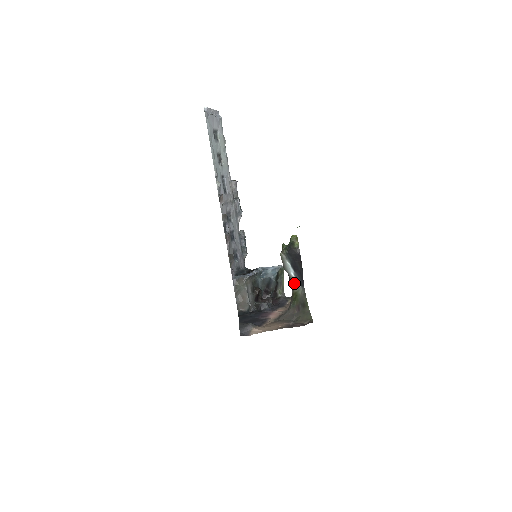
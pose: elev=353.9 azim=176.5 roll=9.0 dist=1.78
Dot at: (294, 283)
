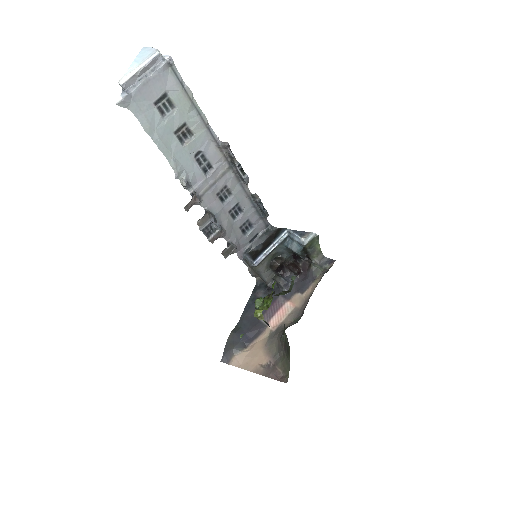
Dot at: occluded
